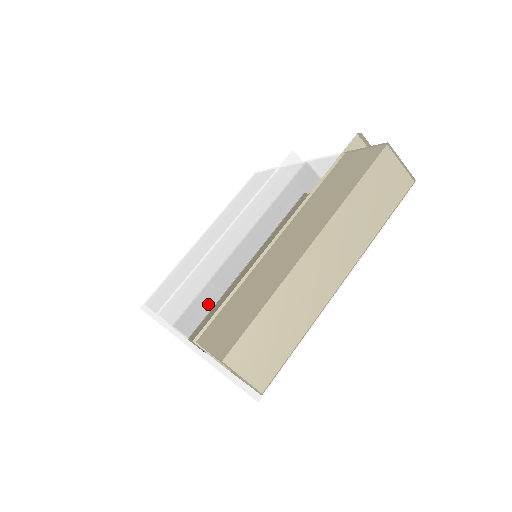
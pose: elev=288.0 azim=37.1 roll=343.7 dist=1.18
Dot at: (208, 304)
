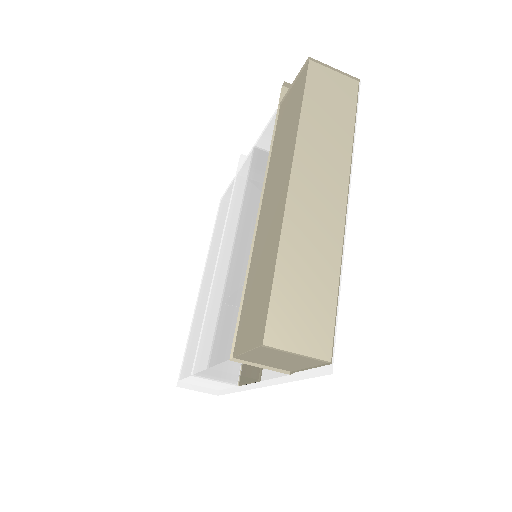
Dot at: (228, 319)
